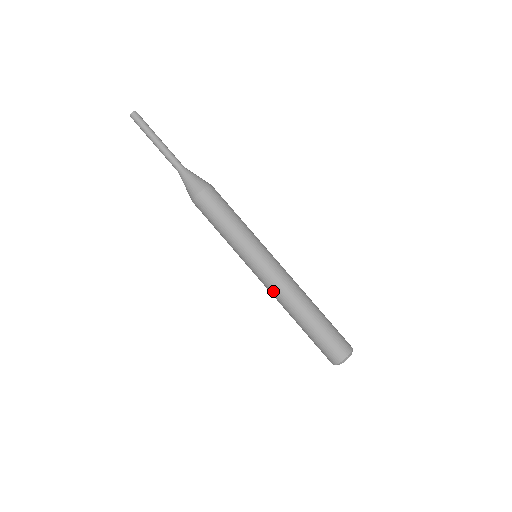
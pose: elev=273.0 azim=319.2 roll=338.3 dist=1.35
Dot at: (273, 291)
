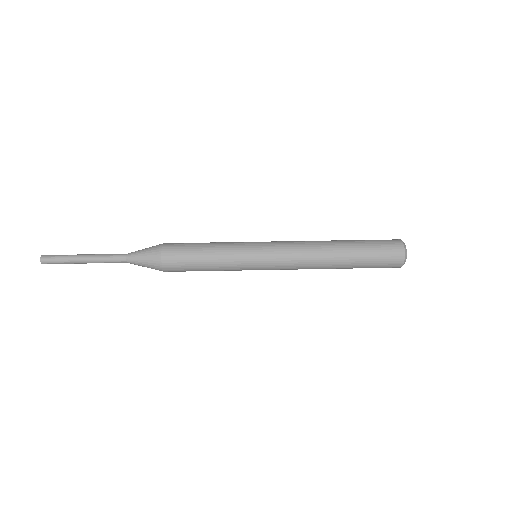
Dot at: (299, 256)
